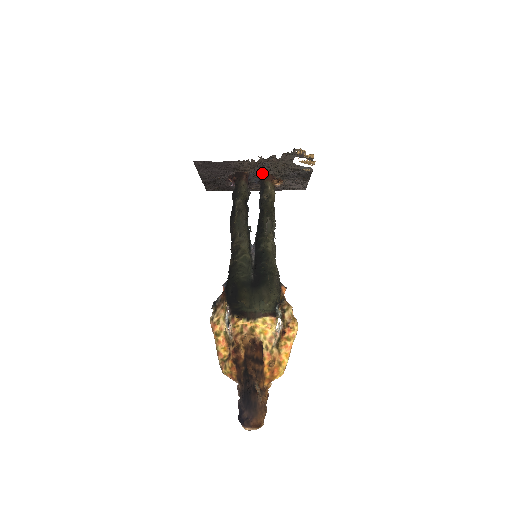
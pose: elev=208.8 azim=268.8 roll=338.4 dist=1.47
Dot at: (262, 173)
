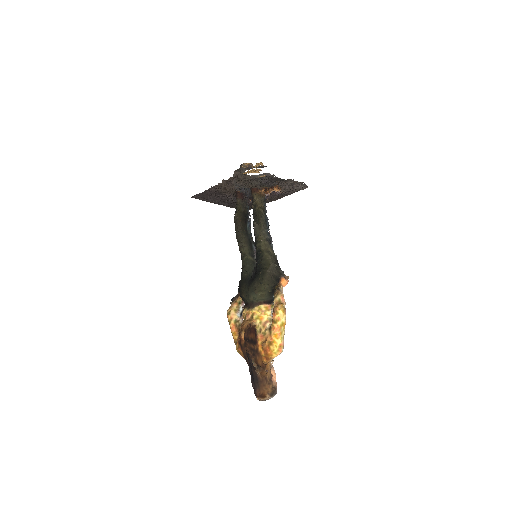
Dot at: occluded
